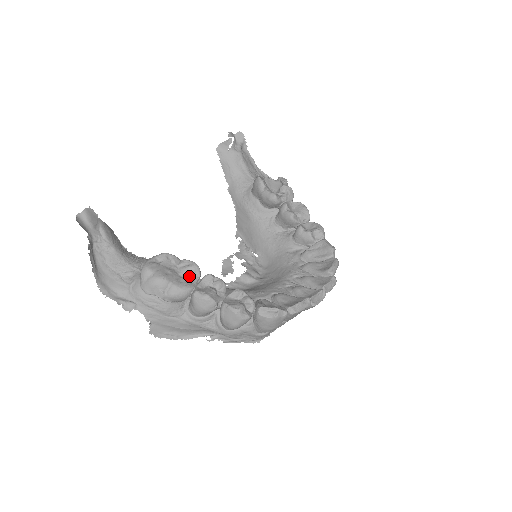
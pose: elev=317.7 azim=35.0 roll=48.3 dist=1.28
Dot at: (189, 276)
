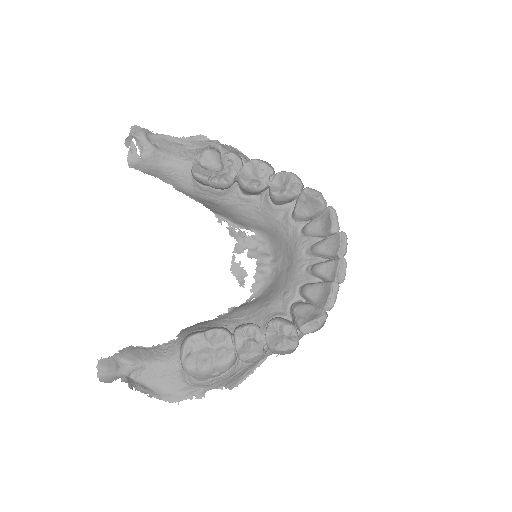
Dot at: (222, 343)
